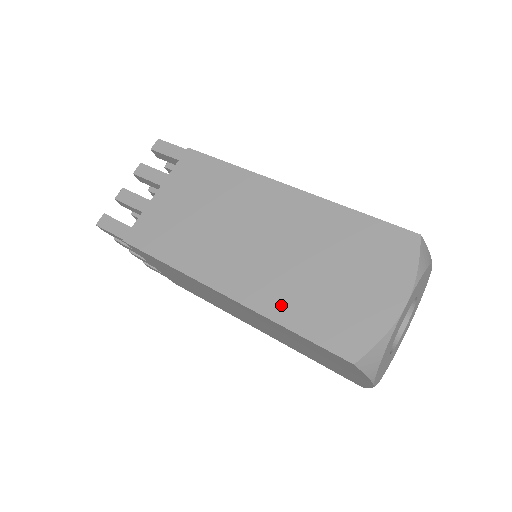
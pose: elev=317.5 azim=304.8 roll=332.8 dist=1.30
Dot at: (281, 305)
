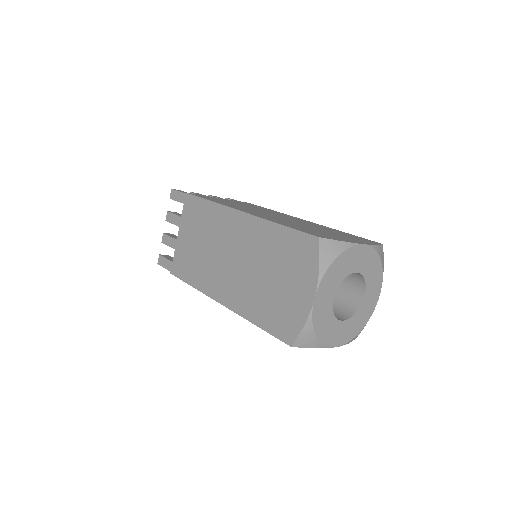
Dot at: (279, 222)
